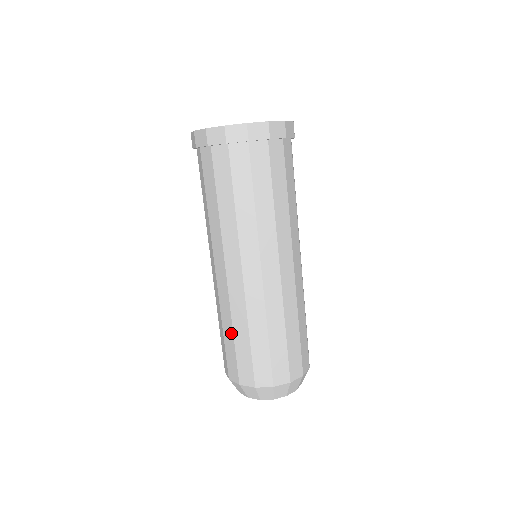
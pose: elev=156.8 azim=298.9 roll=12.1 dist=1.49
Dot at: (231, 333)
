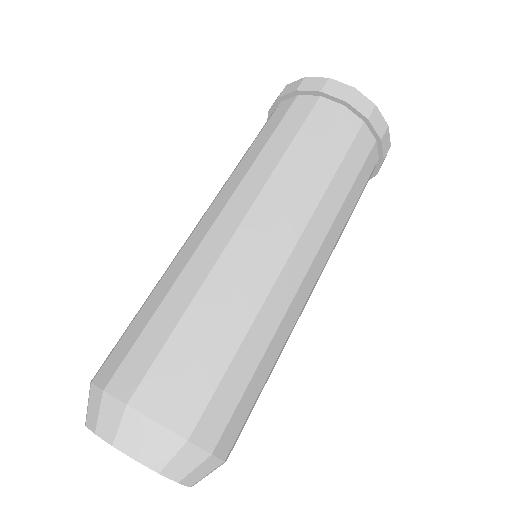
Dot at: (208, 324)
